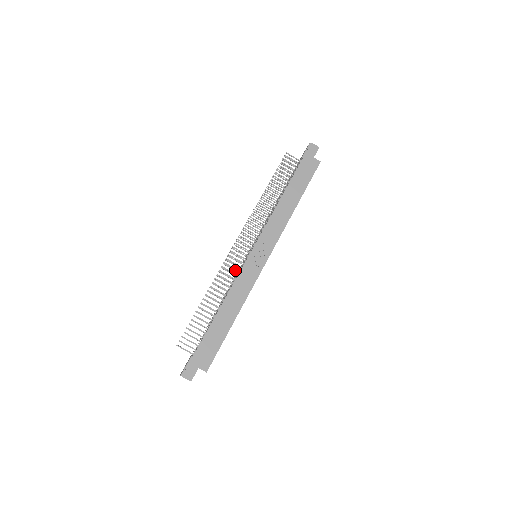
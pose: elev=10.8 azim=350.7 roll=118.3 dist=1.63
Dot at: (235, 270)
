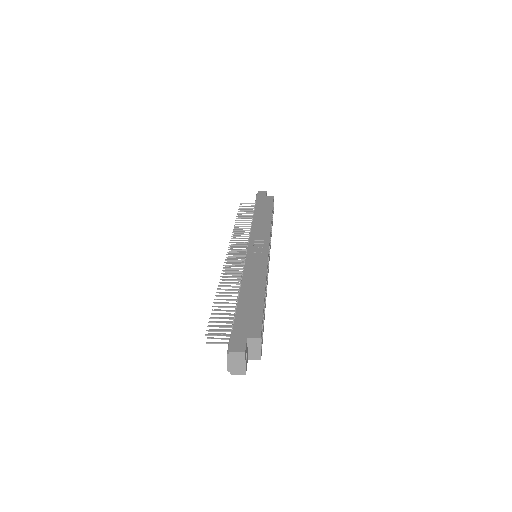
Dot at: (240, 272)
